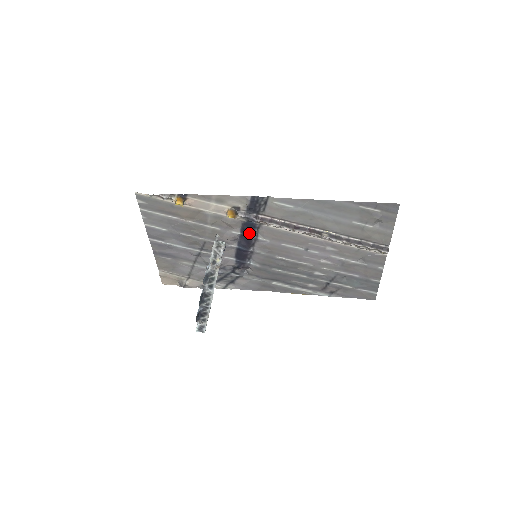
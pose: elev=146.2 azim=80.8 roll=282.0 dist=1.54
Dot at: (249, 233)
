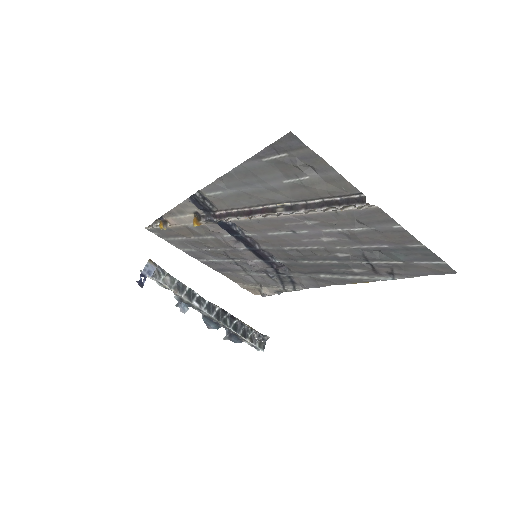
Dot at: (234, 233)
